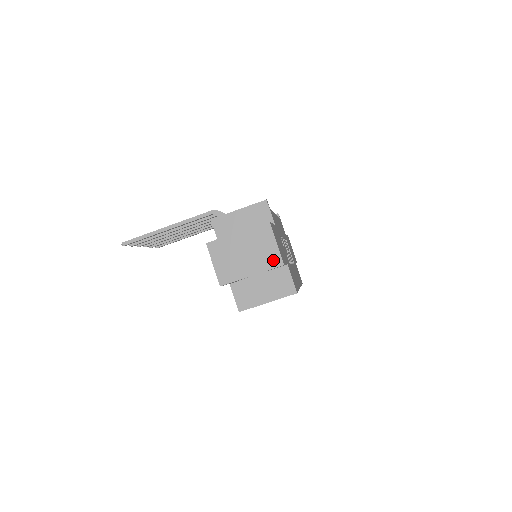
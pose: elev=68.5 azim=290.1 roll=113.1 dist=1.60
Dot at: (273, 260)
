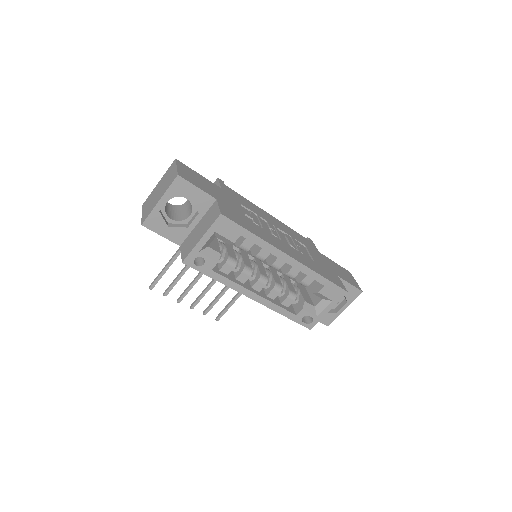
Dot at: (172, 178)
